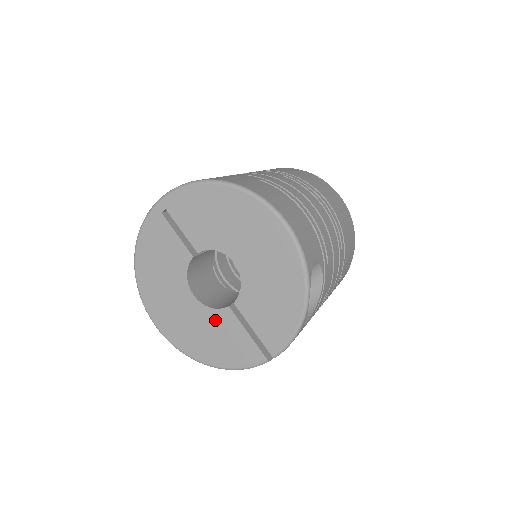
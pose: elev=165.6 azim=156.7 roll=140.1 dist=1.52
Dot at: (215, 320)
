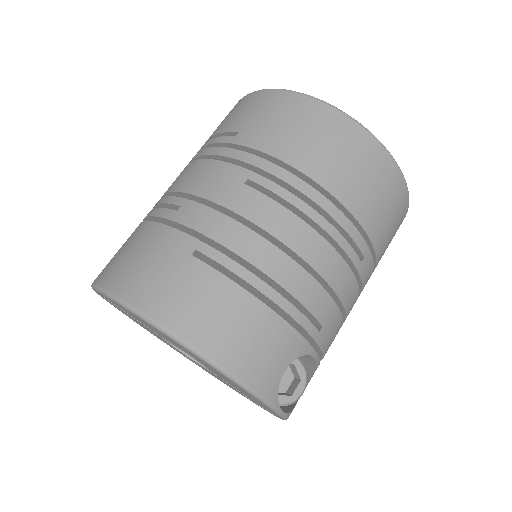
Dot at: occluded
